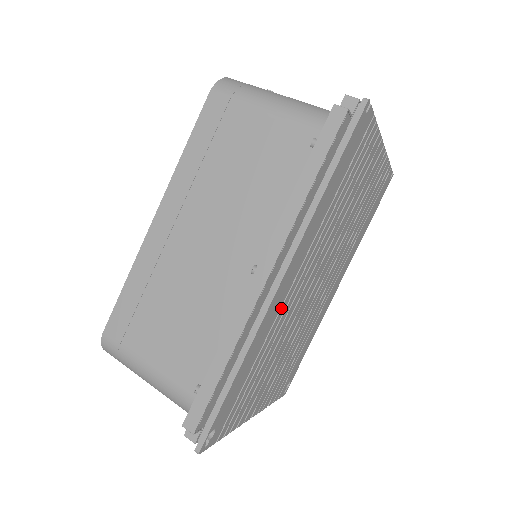
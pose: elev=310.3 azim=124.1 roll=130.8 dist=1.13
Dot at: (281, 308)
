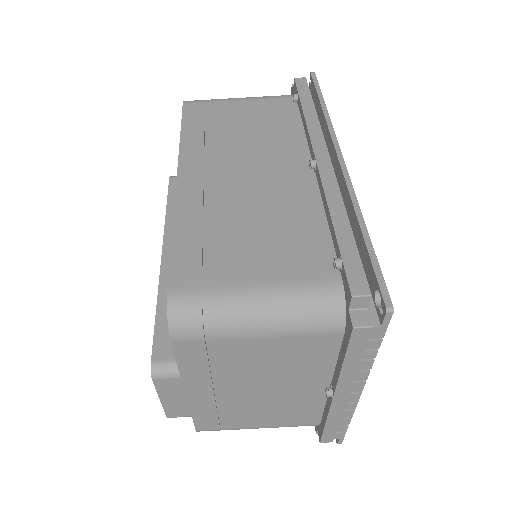
Dot at: occluded
